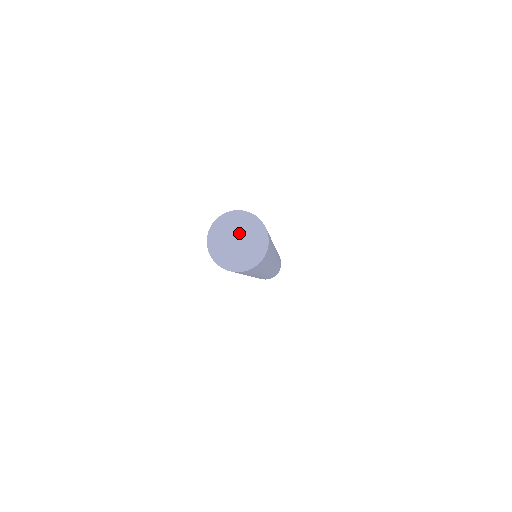
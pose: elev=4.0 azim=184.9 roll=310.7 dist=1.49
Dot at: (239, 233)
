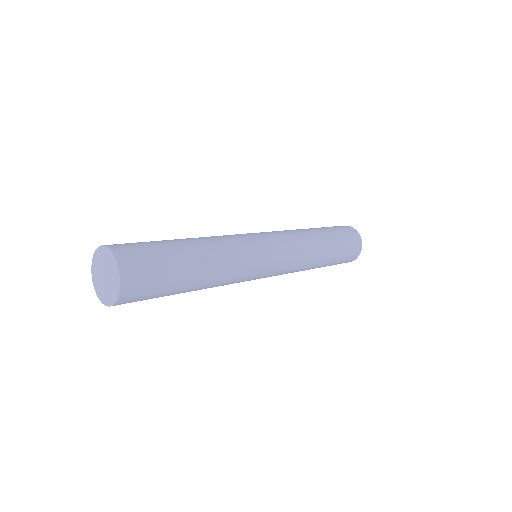
Dot at: (108, 274)
